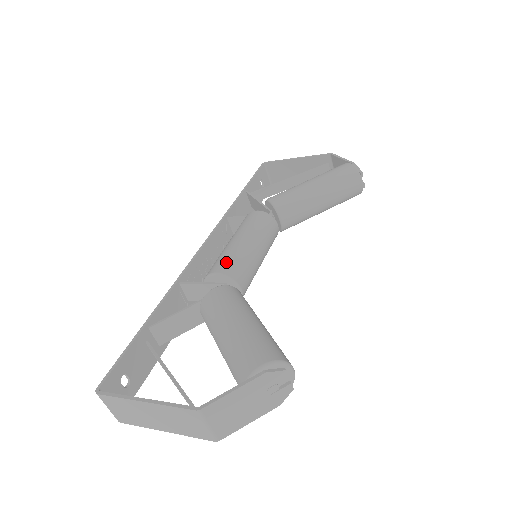
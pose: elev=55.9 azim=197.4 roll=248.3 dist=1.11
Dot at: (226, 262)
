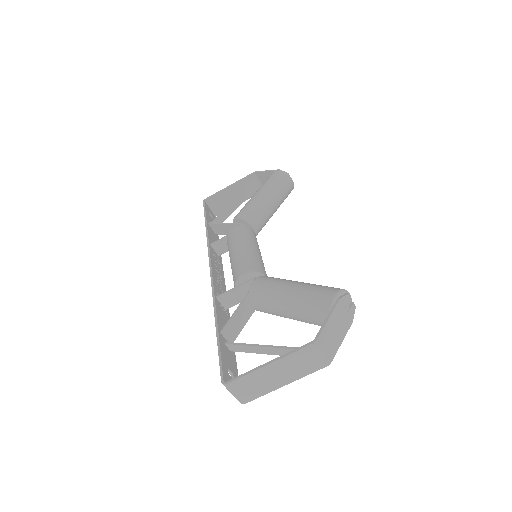
Dot at: (245, 264)
